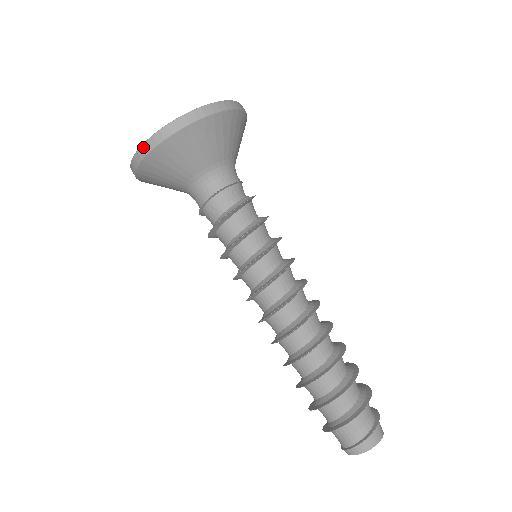
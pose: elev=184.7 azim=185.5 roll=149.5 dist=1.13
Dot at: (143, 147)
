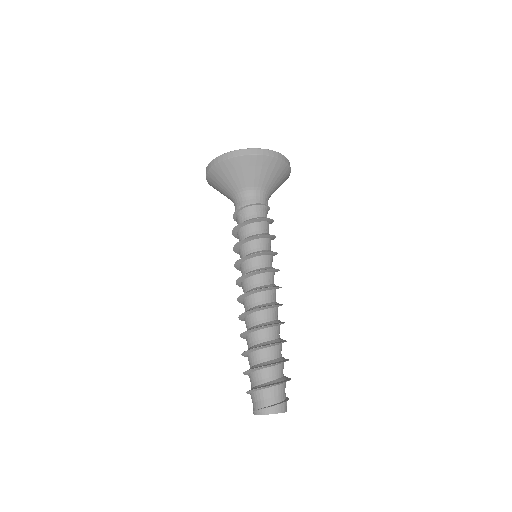
Dot at: (246, 150)
